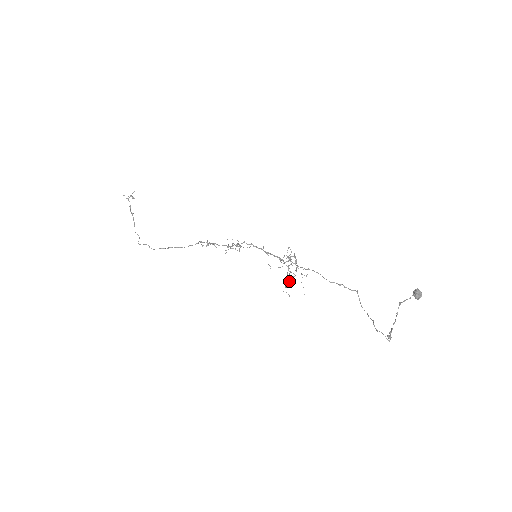
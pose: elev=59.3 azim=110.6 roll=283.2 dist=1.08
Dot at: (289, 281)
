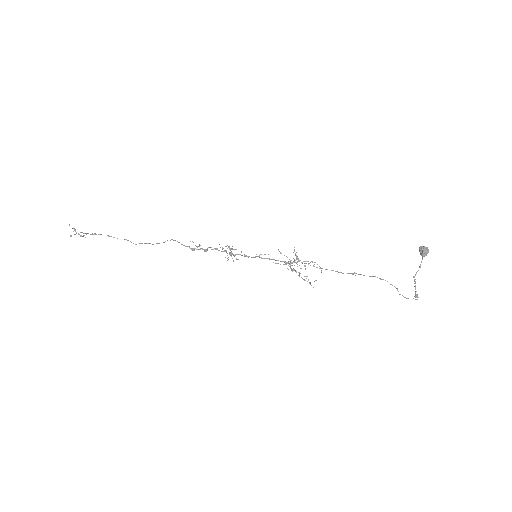
Dot at: (308, 279)
